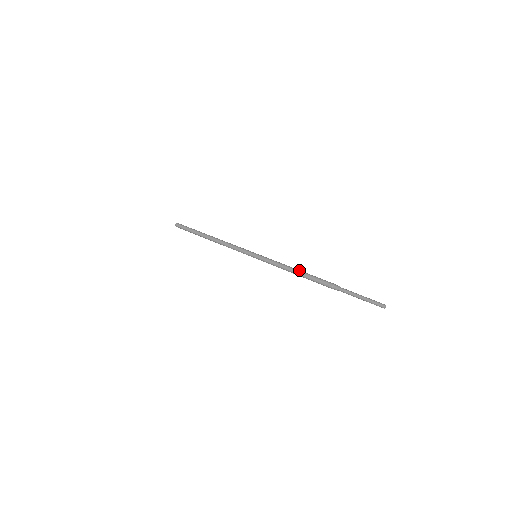
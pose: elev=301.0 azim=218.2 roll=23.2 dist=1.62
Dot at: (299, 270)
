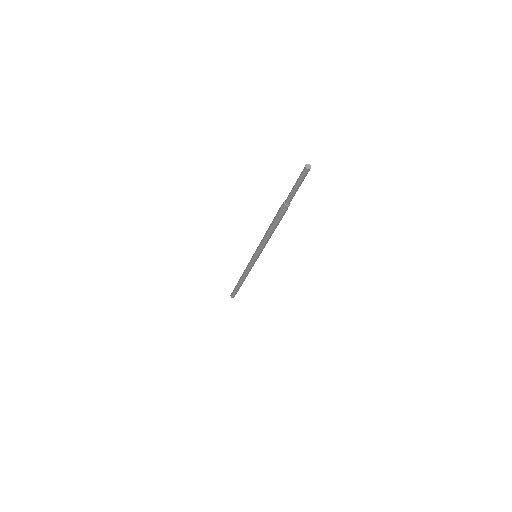
Dot at: occluded
